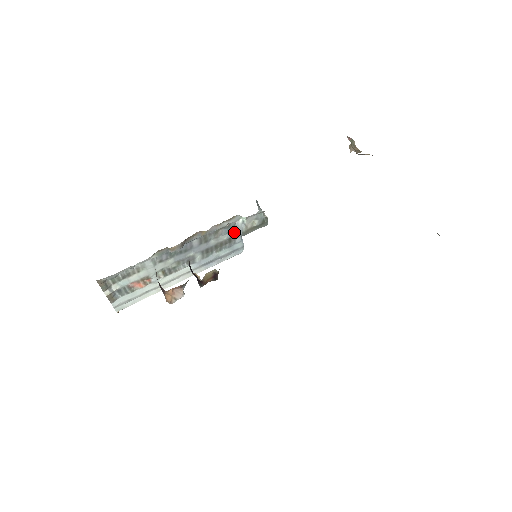
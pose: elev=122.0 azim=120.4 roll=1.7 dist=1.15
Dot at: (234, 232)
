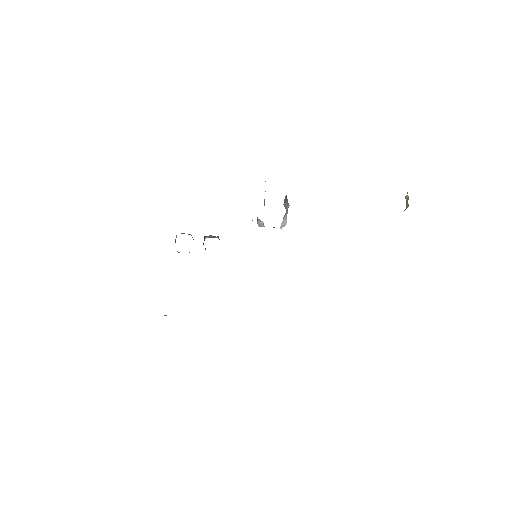
Dot at: occluded
